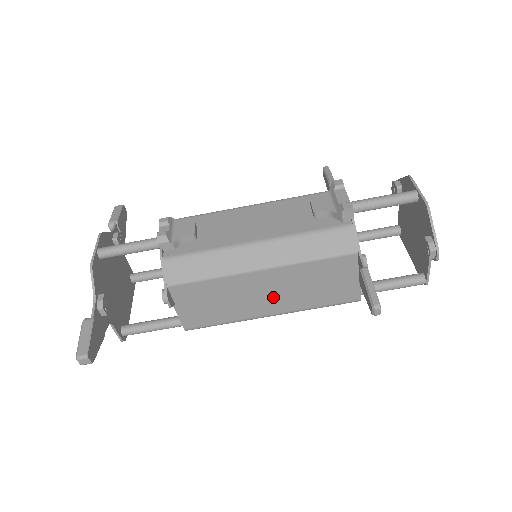
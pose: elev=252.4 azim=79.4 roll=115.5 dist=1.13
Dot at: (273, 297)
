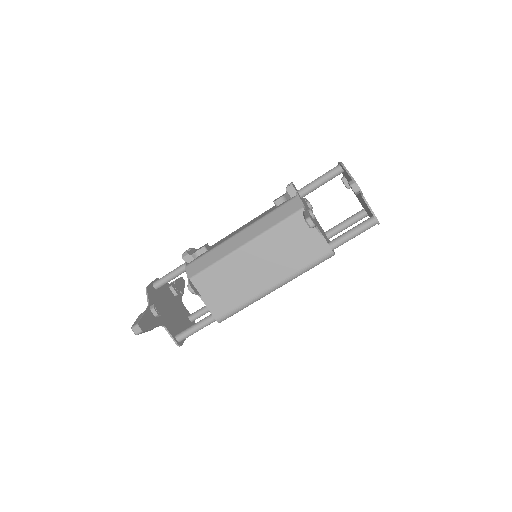
Dot at: (265, 268)
